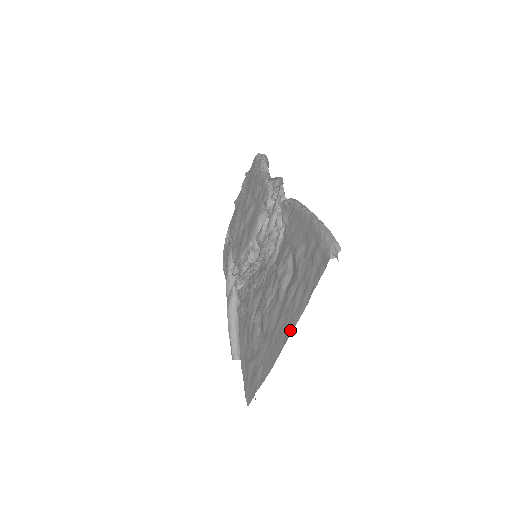
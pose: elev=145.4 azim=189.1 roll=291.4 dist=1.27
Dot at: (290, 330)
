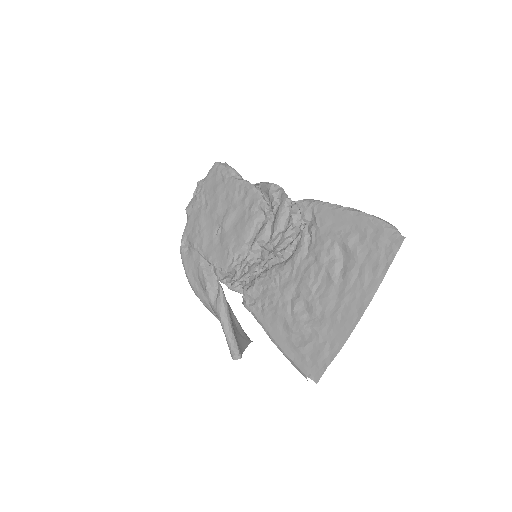
Dot at: (366, 303)
